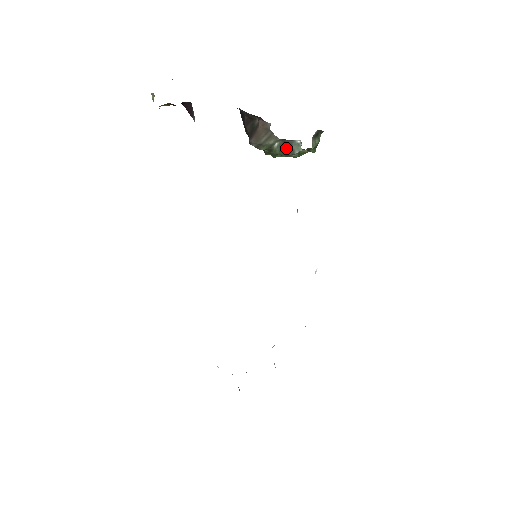
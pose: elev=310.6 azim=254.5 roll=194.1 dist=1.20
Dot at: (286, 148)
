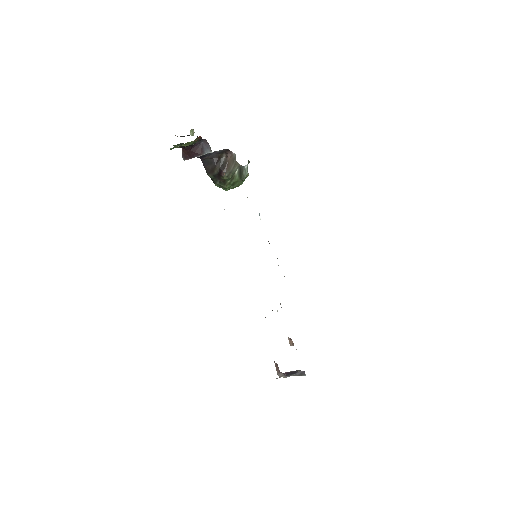
Dot at: (241, 174)
